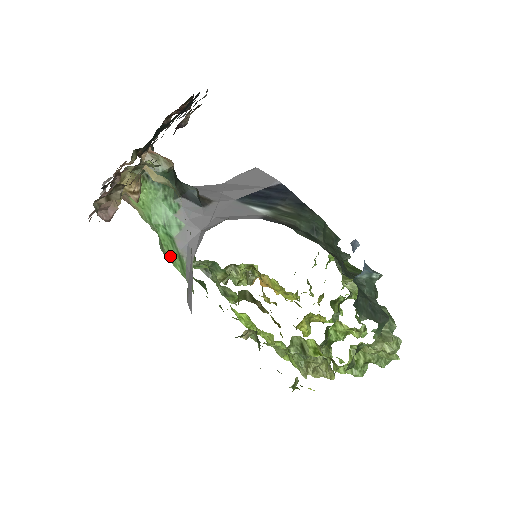
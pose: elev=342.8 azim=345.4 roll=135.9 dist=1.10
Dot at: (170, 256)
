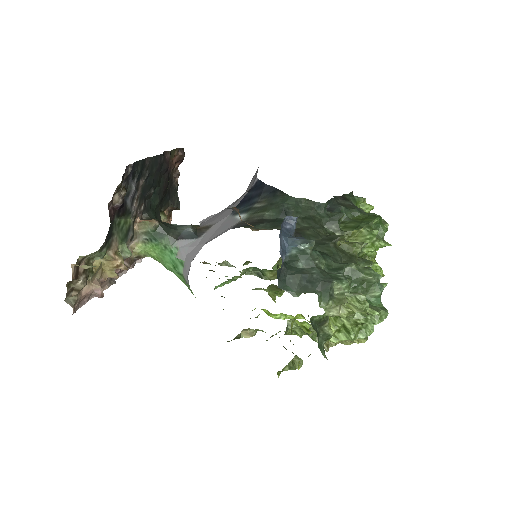
Dot at: (188, 288)
